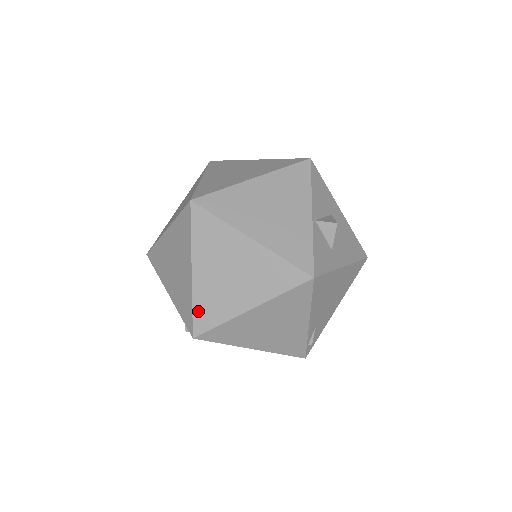
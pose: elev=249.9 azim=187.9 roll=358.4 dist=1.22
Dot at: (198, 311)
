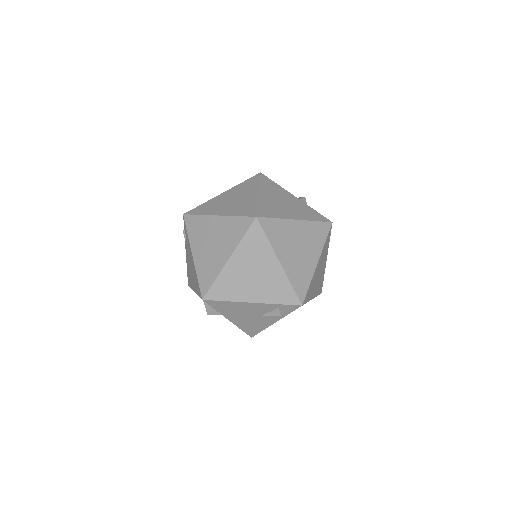
Dot at: (296, 285)
